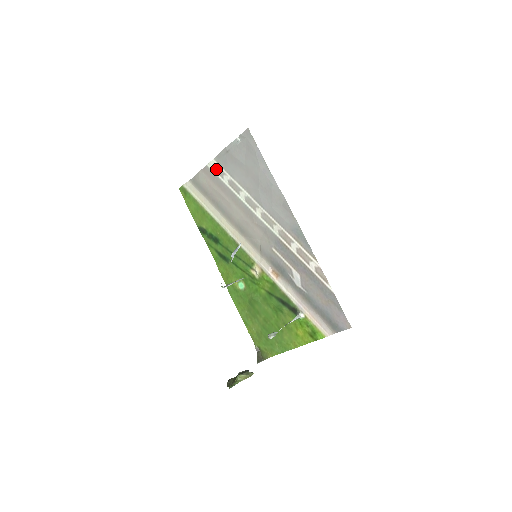
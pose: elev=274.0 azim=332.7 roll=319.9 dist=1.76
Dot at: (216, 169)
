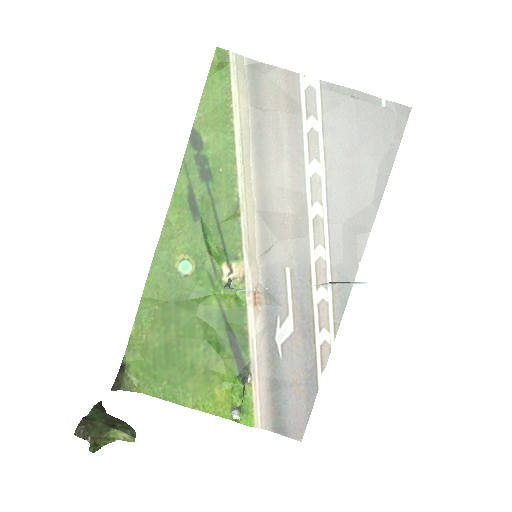
Dot at: (309, 95)
